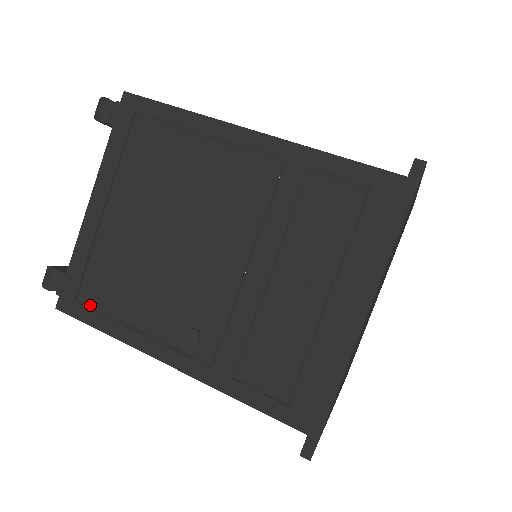
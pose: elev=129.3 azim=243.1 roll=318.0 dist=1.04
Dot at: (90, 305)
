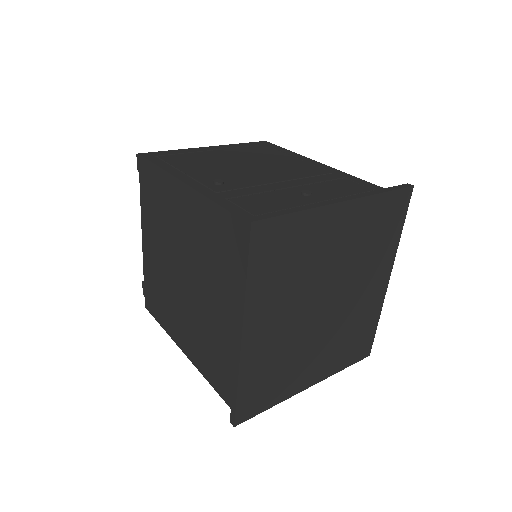
Dot at: (163, 159)
